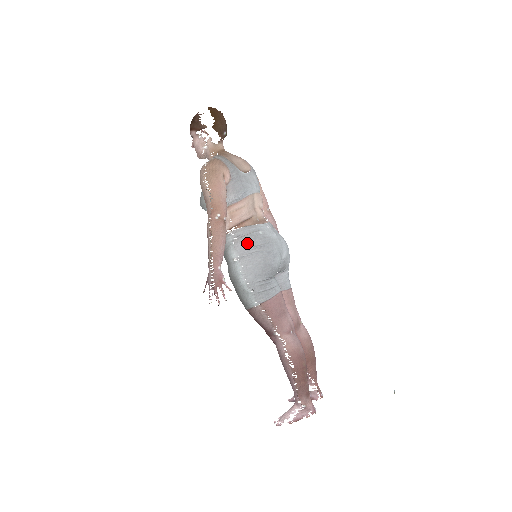
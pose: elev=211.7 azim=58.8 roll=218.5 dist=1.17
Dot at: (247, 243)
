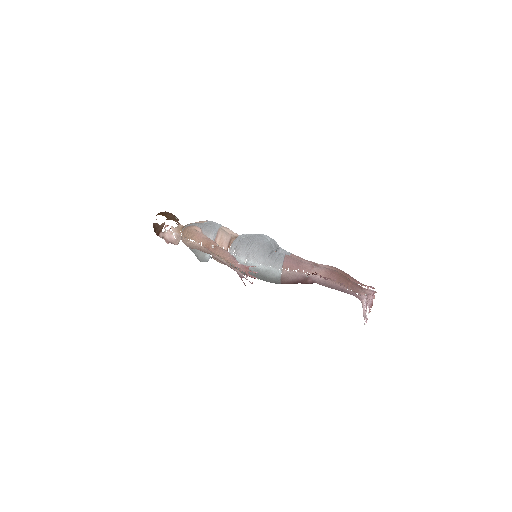
Dot at: (242, 247)
